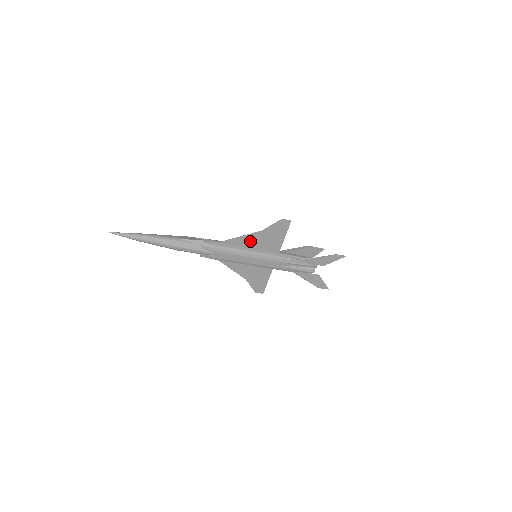
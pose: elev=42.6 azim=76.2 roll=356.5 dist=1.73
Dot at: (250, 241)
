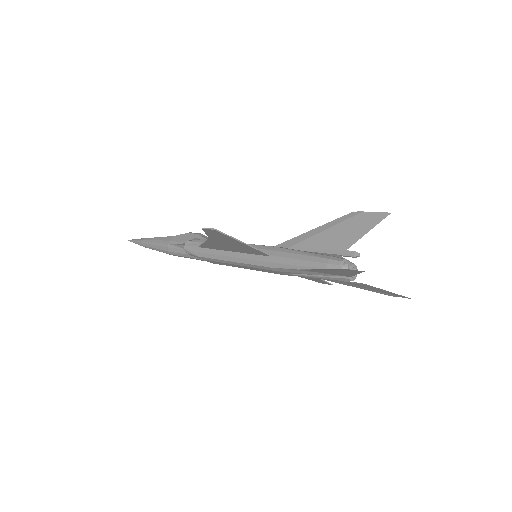
Dot at: (220, 246)
